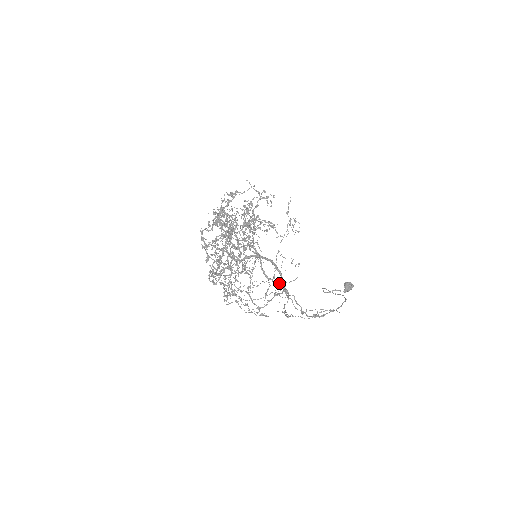
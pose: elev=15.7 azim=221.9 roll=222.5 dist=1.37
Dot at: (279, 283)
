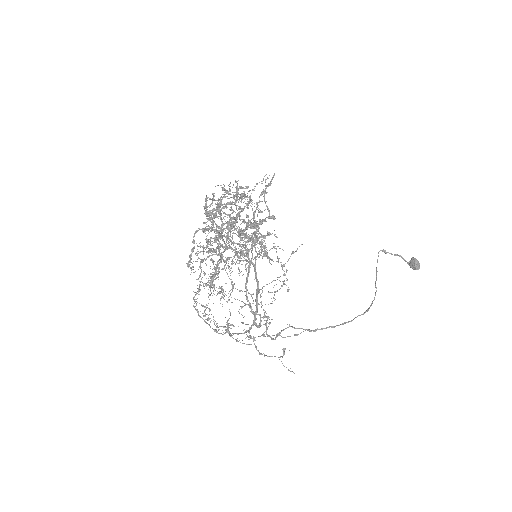
Dot at: (232, 337)
